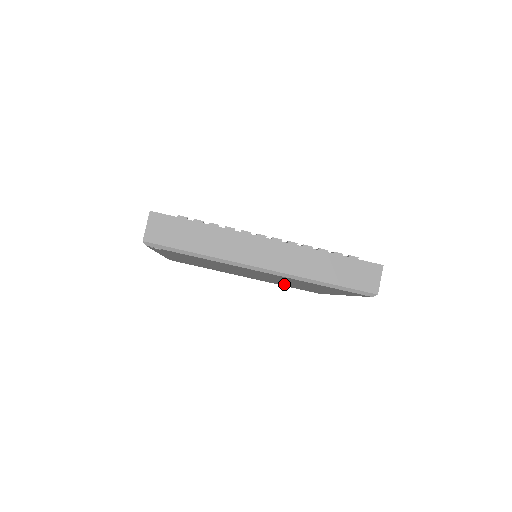
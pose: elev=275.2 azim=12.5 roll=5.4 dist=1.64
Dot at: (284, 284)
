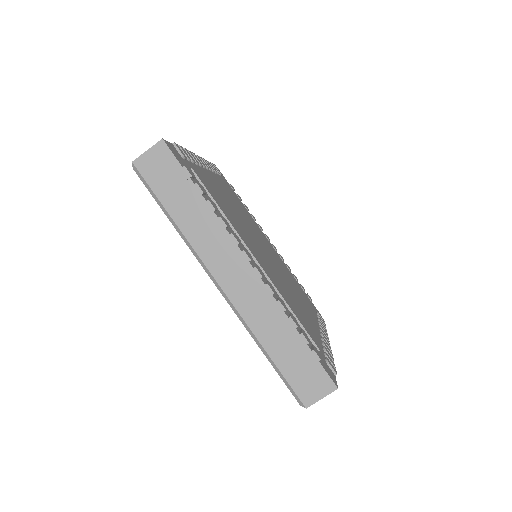
Dot at: occluded
